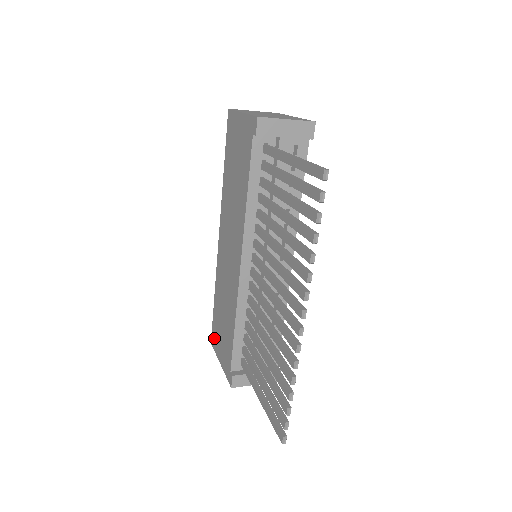
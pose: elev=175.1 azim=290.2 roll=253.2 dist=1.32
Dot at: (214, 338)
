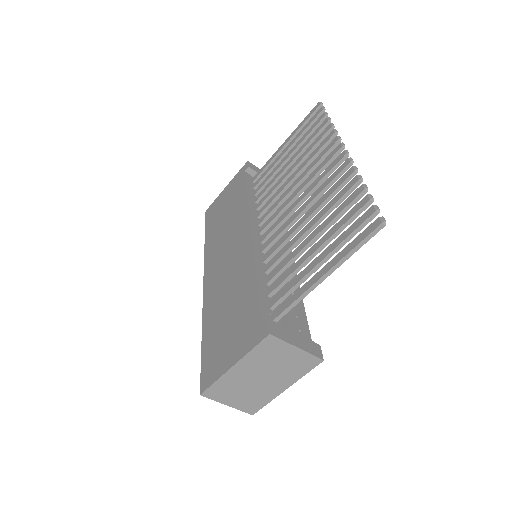
Dot at: (209, 371)
